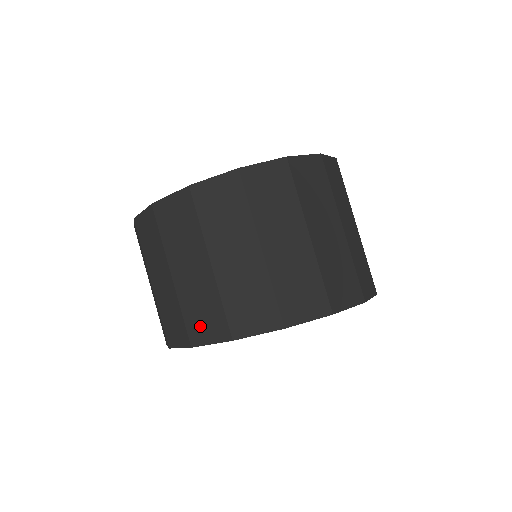
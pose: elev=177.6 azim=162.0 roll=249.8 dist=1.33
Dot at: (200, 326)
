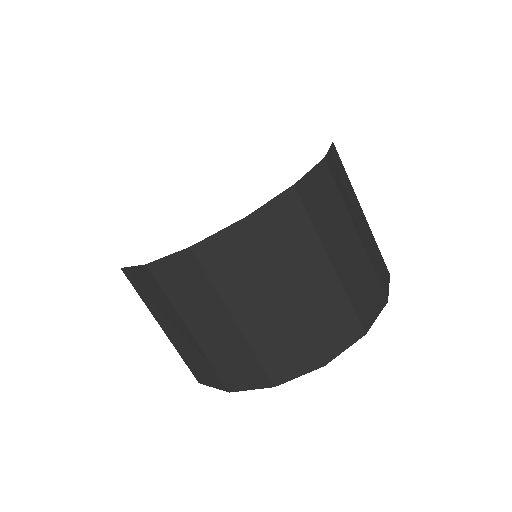
Dot at: (200, 373)
